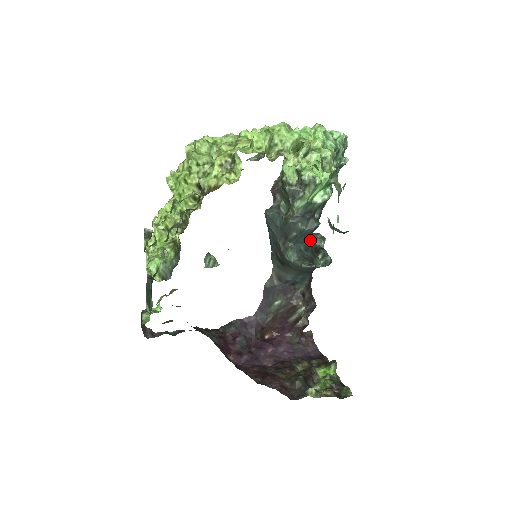
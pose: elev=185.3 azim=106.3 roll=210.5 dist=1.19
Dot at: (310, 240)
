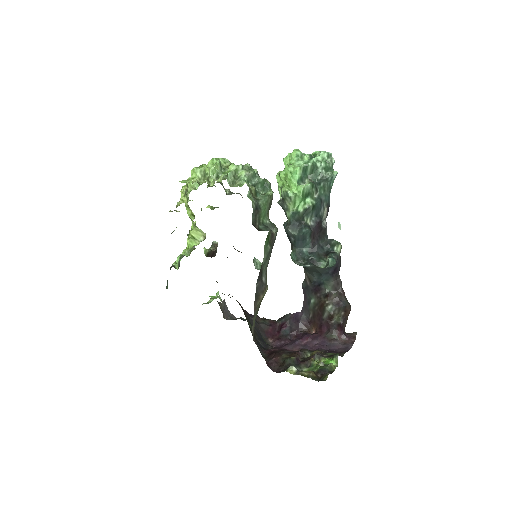
Dot at: (317, 245)
